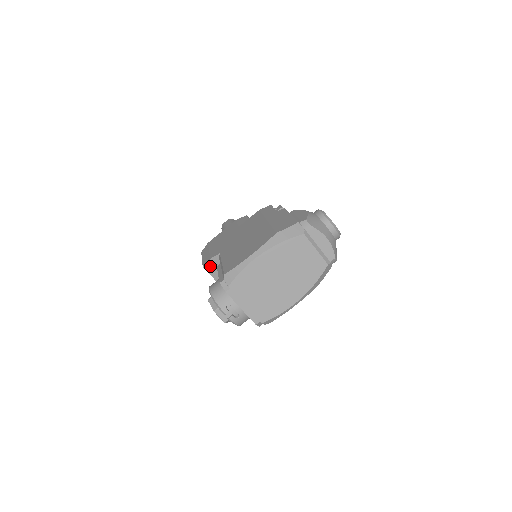
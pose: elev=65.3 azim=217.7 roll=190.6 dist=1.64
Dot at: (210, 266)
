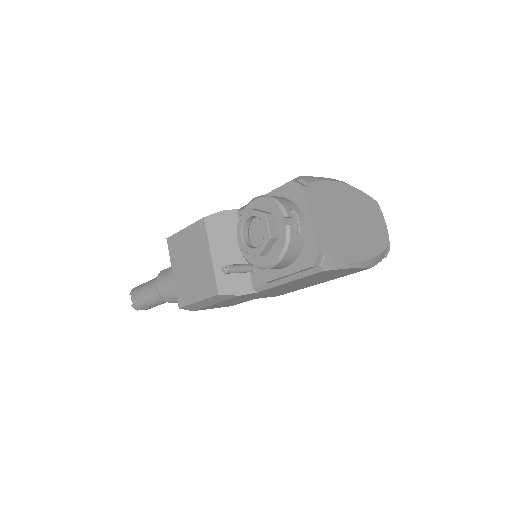
Dot at: (215, 221)
